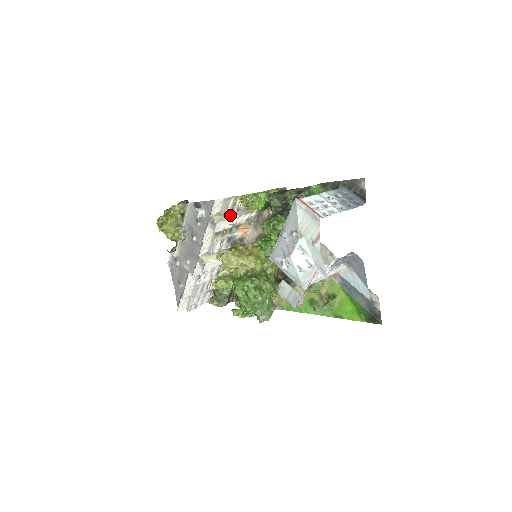
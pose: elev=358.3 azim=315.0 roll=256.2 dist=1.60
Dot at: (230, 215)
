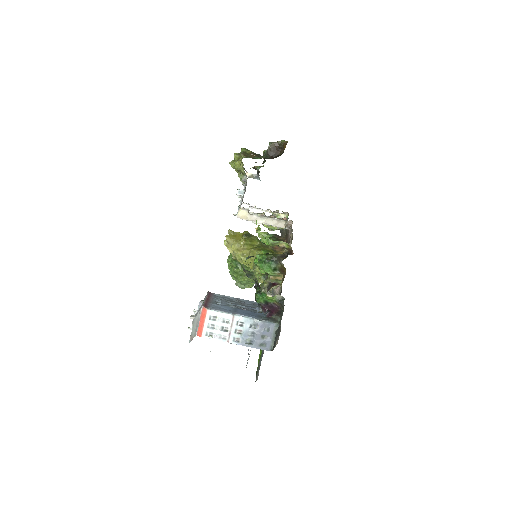
Dot at: (257, 217)
